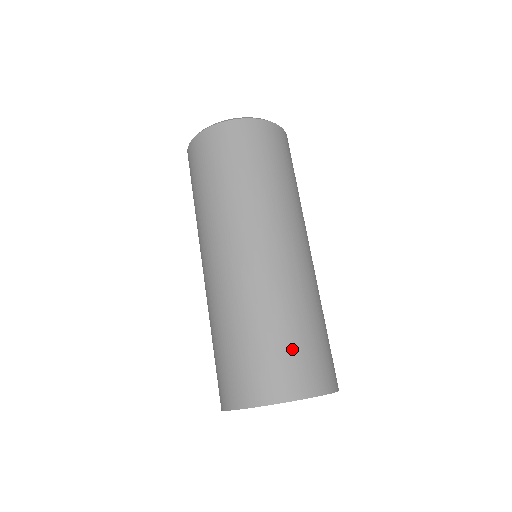
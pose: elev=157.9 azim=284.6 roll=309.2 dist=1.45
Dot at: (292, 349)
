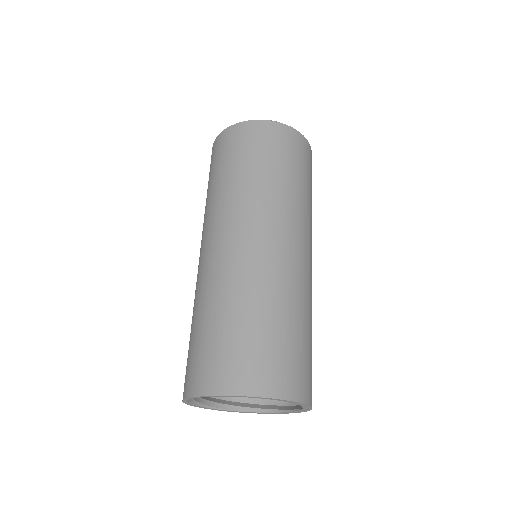
Dot at: (252, 342)
